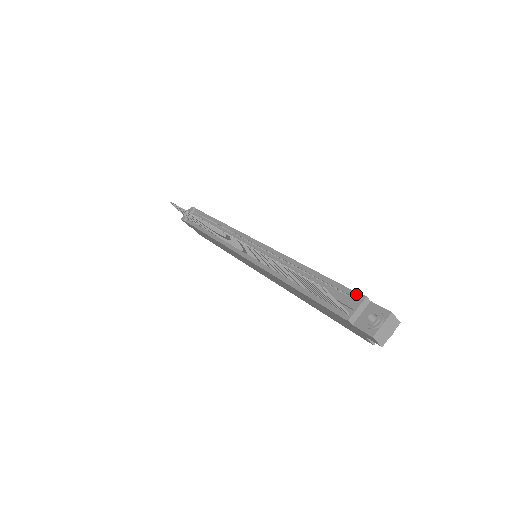
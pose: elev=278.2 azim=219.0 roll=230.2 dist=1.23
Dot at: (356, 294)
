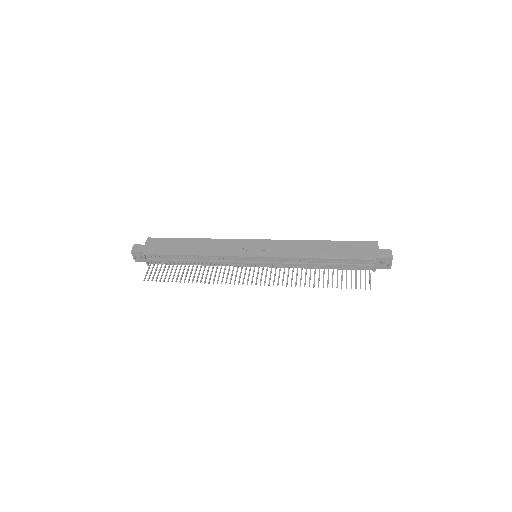
Dot at: (367, 261)
